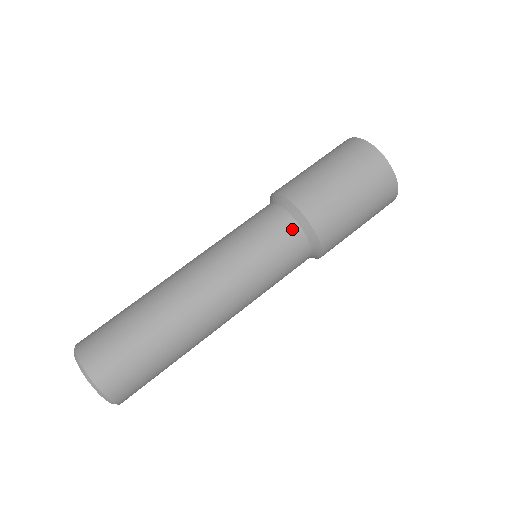
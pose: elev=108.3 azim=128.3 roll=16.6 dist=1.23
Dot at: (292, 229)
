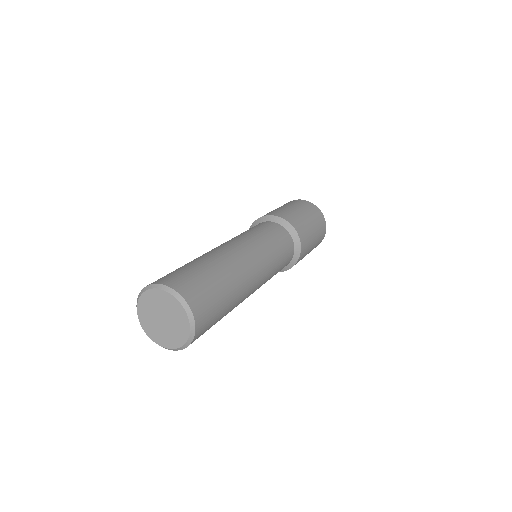
Dot at: (277, 226)
